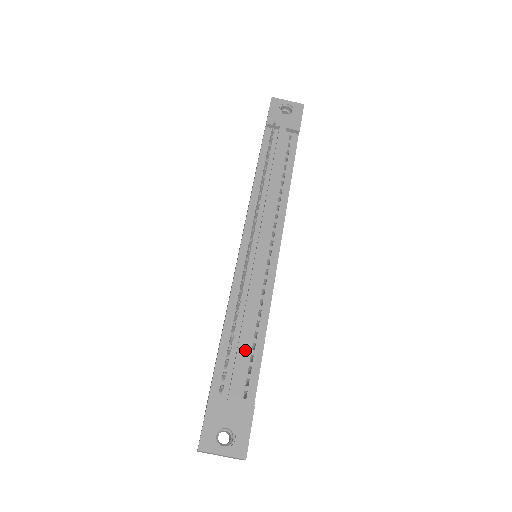
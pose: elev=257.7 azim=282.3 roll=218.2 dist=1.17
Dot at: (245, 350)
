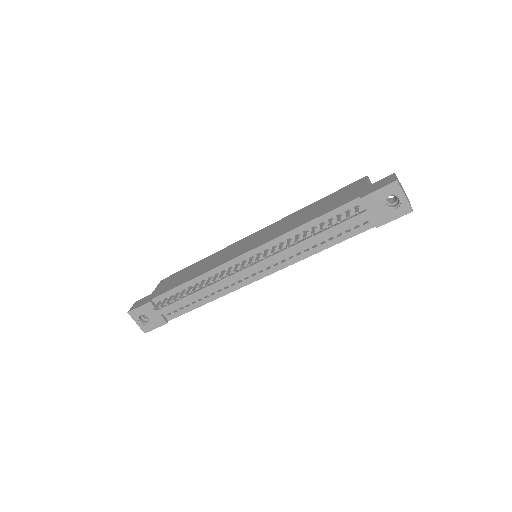
Dot at: (185, 302)
